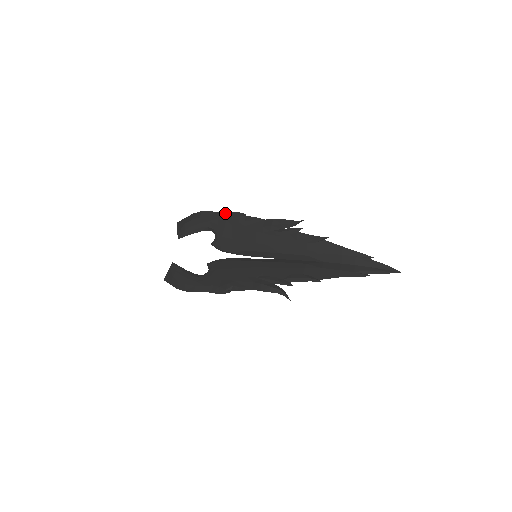
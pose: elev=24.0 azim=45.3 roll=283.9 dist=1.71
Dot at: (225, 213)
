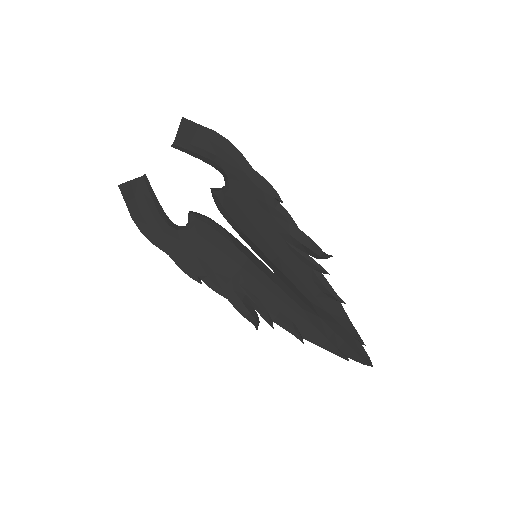
Dot at: (258, 174)
